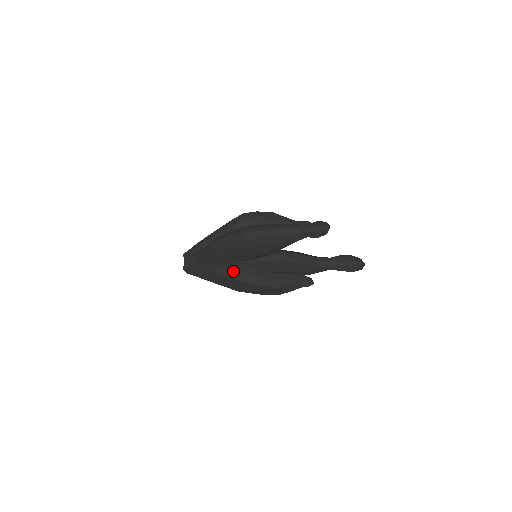
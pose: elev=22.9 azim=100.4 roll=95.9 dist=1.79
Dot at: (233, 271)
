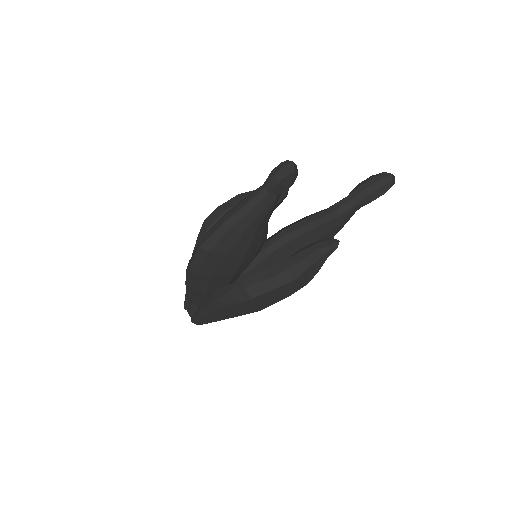
Dot at: (233, 294)
